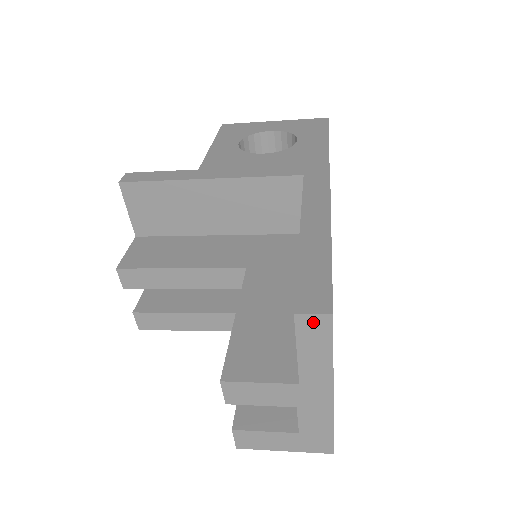
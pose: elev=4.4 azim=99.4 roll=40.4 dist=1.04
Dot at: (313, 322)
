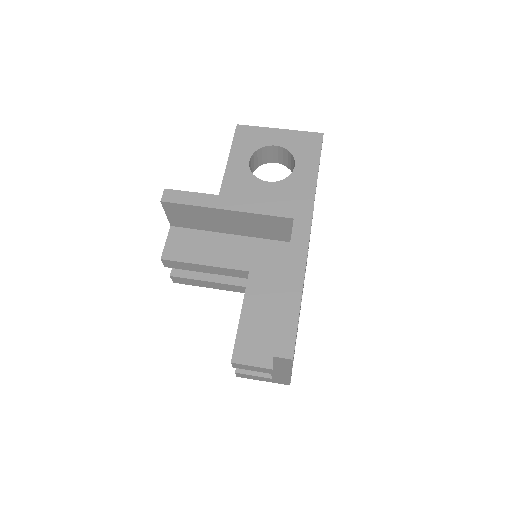
Dot at: (283, 359)
